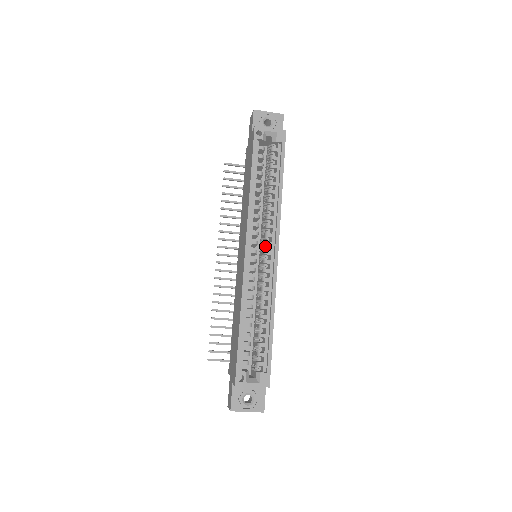
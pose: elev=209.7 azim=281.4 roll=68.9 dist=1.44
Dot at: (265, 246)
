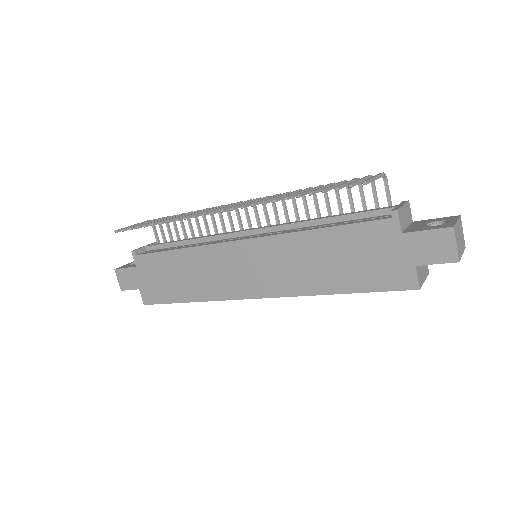
Dot at: occluded
